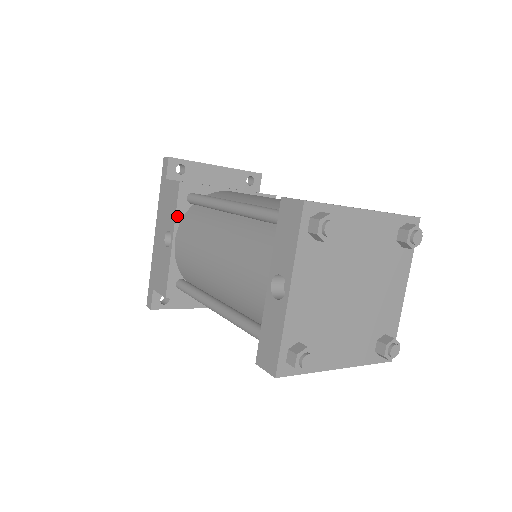
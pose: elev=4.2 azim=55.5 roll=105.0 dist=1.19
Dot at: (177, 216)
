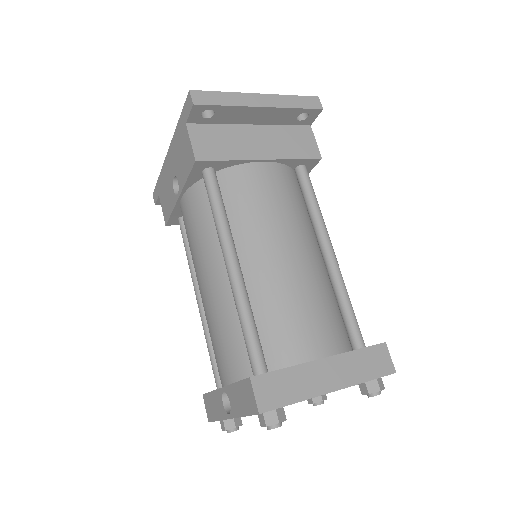
Dot at: (187, 183)
